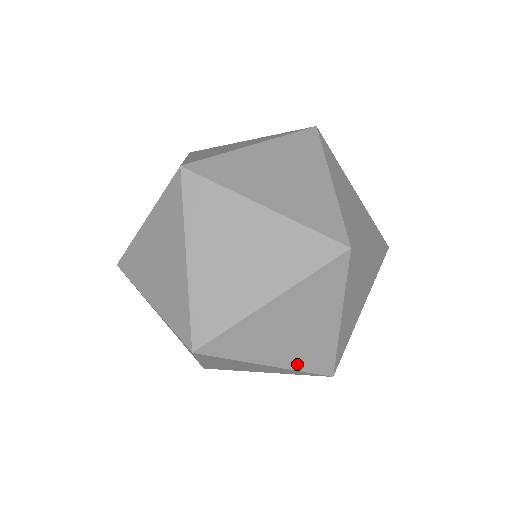
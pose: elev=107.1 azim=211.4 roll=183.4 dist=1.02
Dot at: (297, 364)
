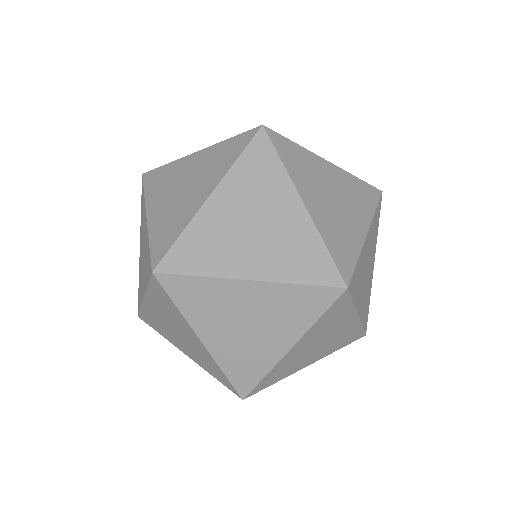
Dot at: (224, 360)
